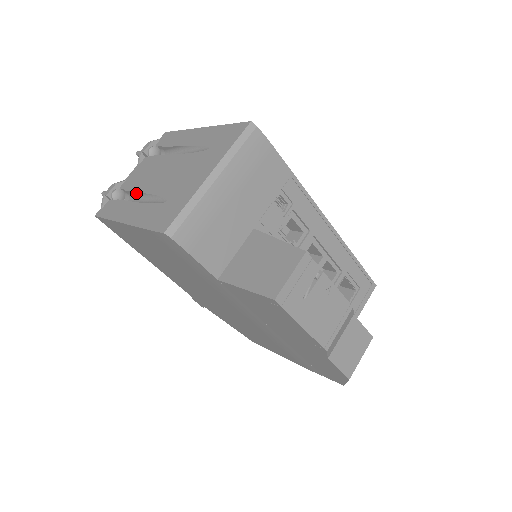
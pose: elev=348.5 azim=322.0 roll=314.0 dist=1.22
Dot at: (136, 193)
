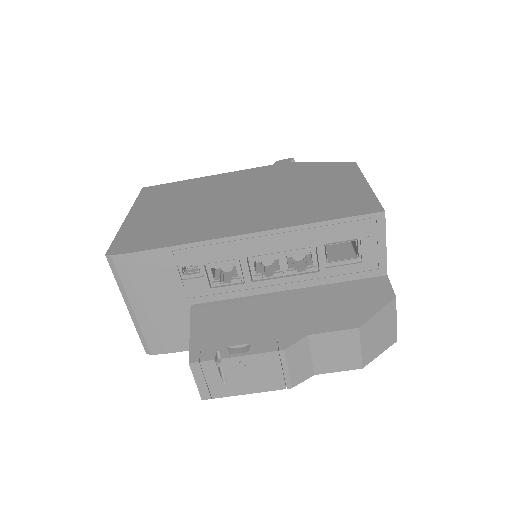
Dot at: occluded
